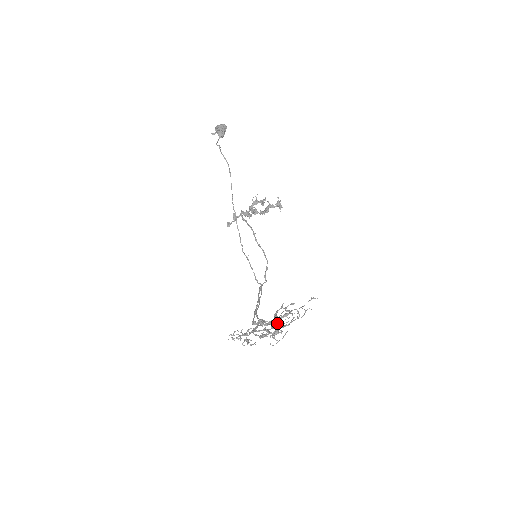
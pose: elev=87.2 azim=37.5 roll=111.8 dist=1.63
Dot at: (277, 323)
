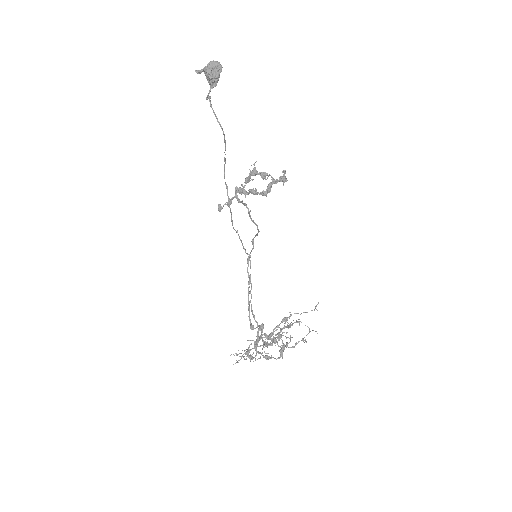
Dot at: occluded
